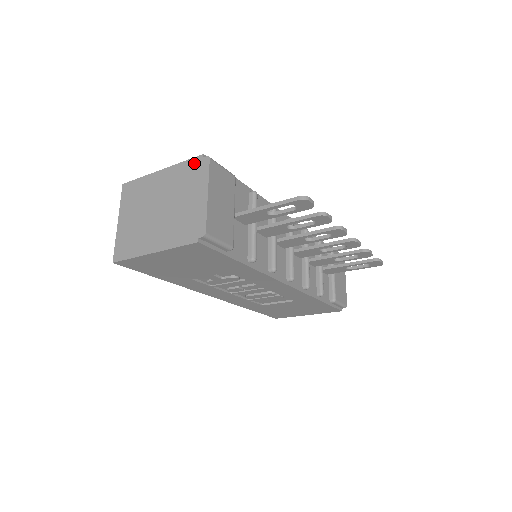
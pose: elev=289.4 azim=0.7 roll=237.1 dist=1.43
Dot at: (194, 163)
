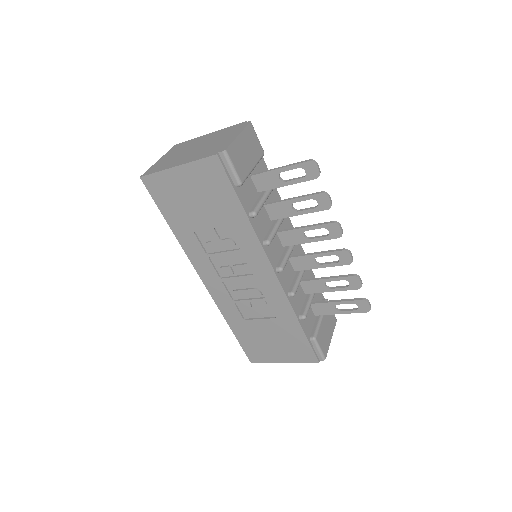
Dot at: (237, 125)
